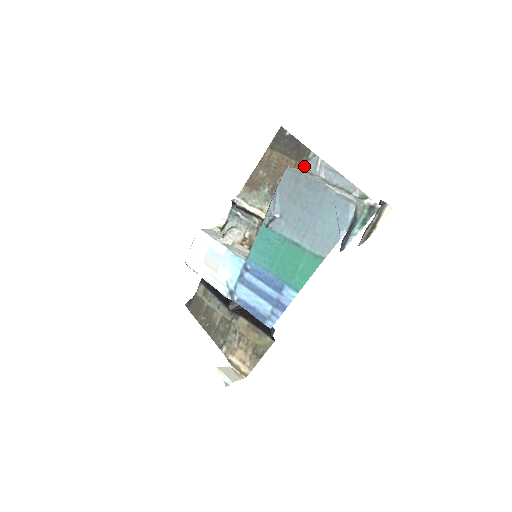
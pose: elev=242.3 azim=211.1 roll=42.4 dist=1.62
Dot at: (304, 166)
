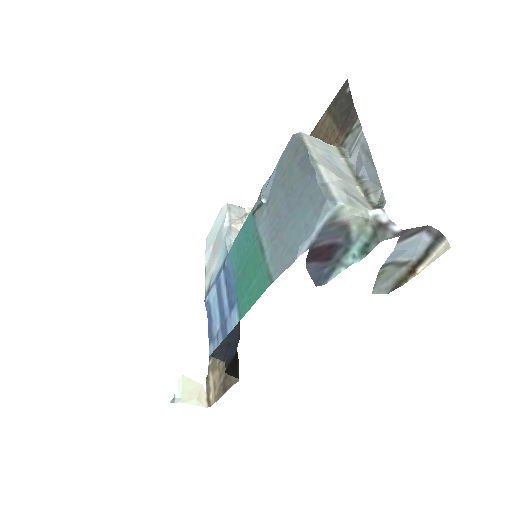
Dot at: (343, 141)
